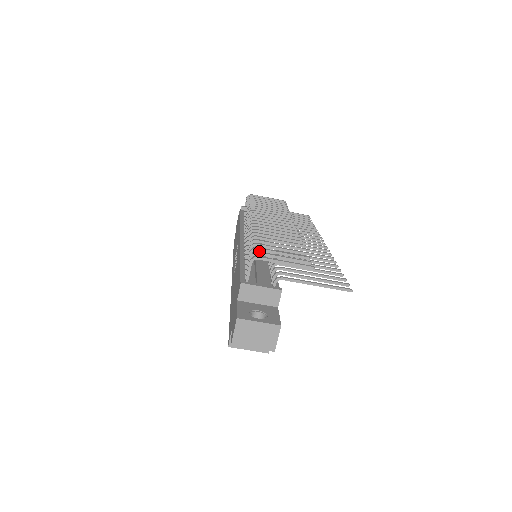
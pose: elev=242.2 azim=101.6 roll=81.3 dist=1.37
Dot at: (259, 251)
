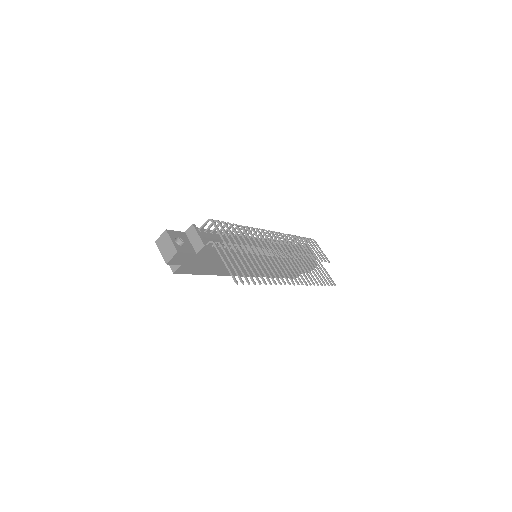
Dot at: (244, 242)
